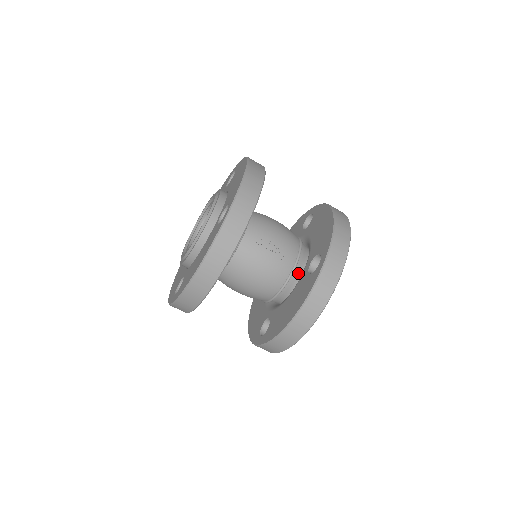
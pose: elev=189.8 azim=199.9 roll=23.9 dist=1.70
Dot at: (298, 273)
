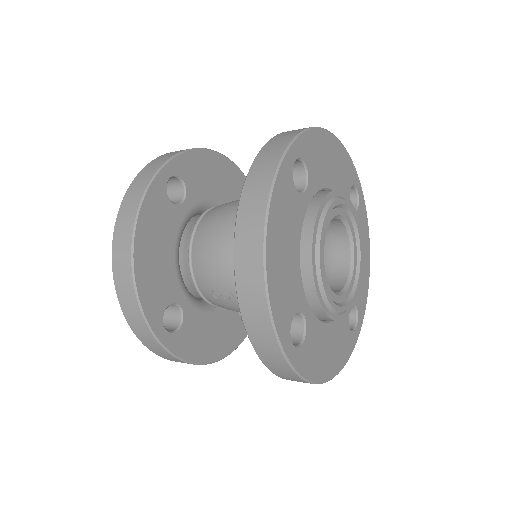
Dot at: occluded
